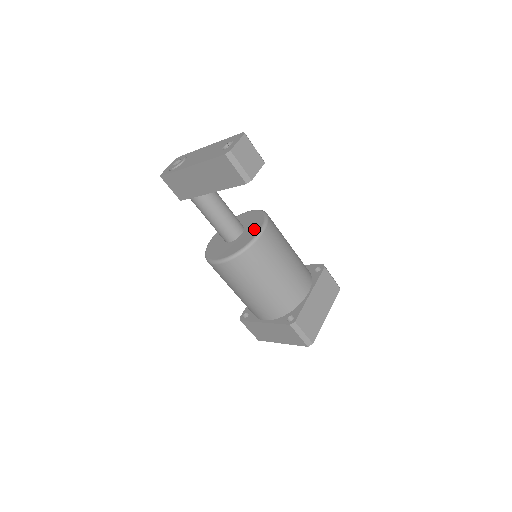
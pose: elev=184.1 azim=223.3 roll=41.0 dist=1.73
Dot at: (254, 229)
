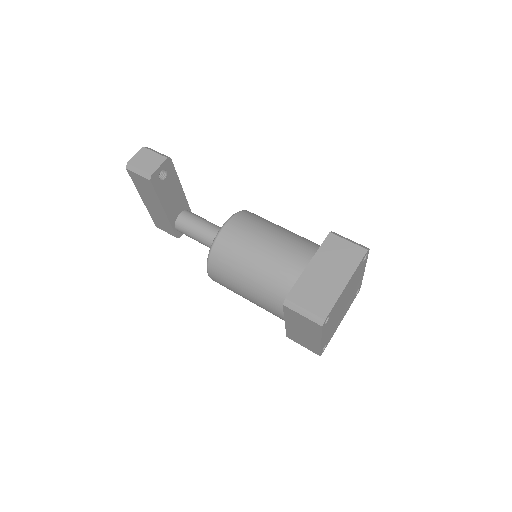
Dot at: occluded
